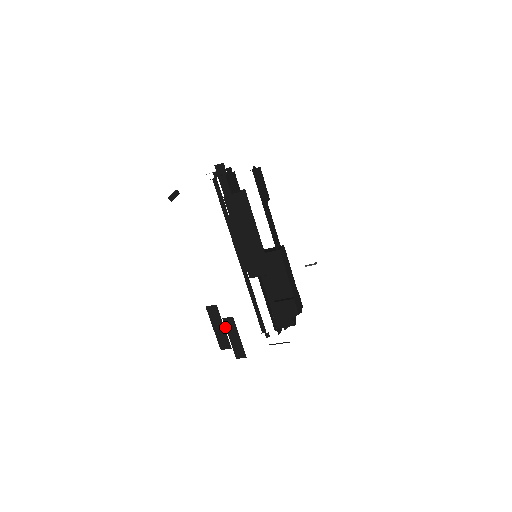
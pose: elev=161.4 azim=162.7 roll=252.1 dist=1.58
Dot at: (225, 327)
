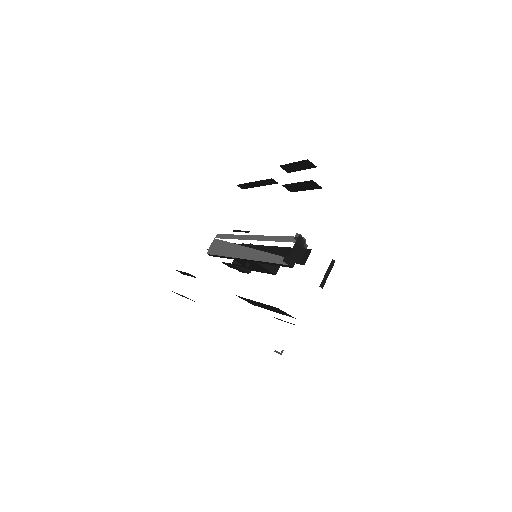
Dot at: (185, 272)
